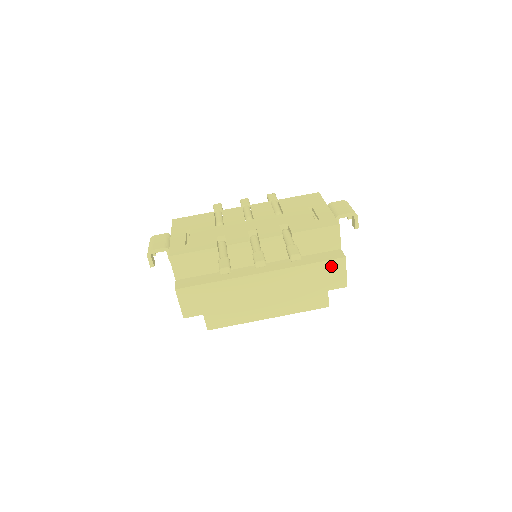
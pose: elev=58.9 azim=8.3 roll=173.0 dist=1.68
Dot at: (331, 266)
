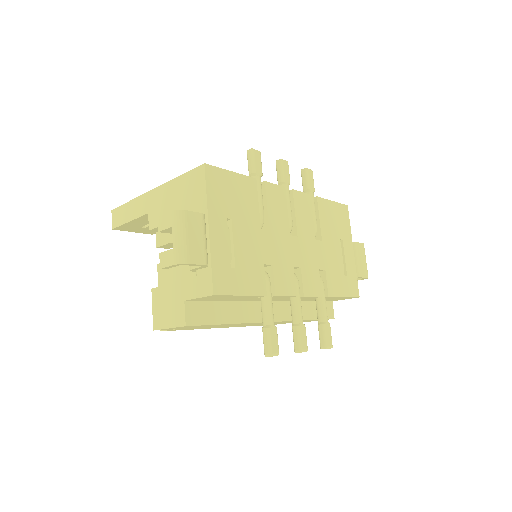
Dot at: occluded
